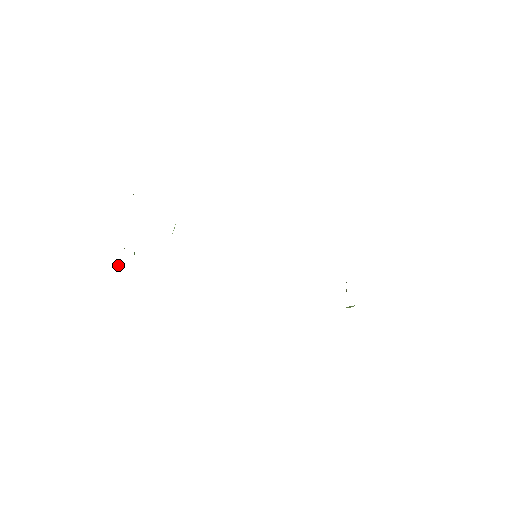
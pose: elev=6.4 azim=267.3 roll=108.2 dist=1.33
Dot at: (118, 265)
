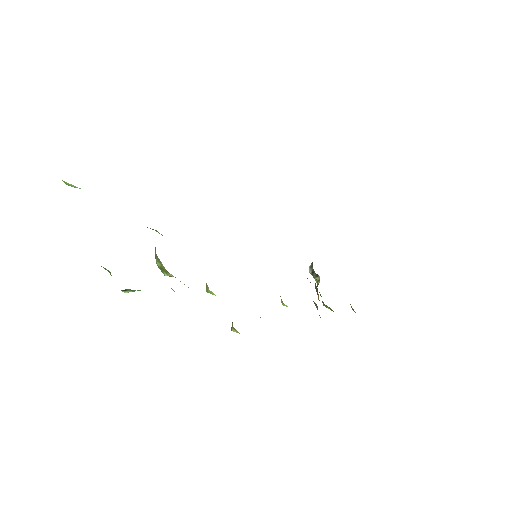
Dot at: (126, 292)
